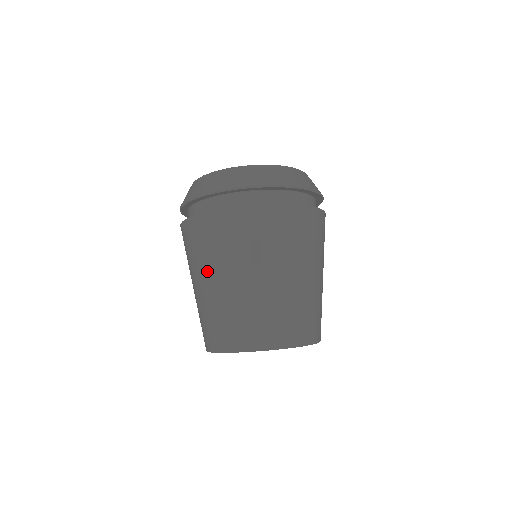
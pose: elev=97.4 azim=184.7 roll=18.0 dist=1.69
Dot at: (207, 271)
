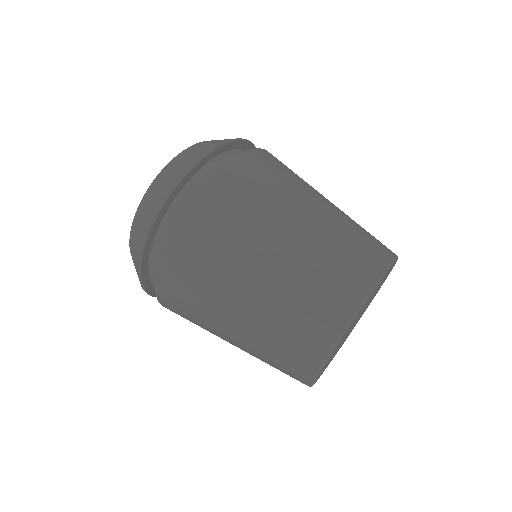
Dot at: (285, 210)
